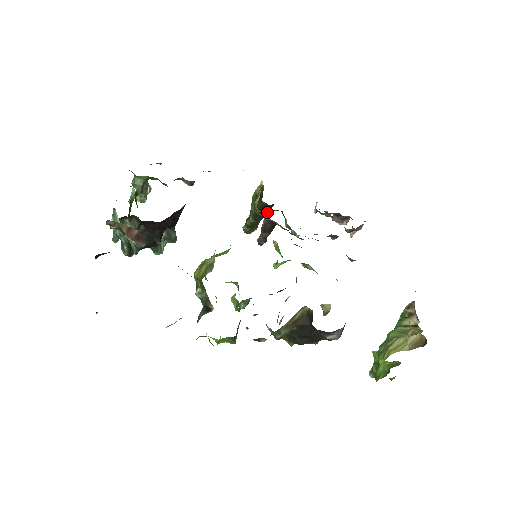
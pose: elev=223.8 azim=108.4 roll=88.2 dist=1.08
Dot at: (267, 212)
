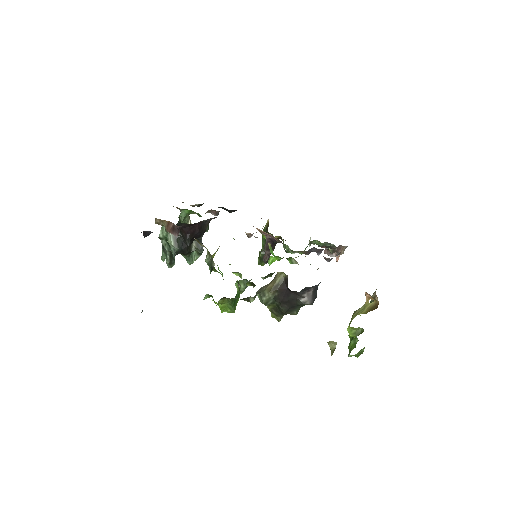
Dot at: occluded
